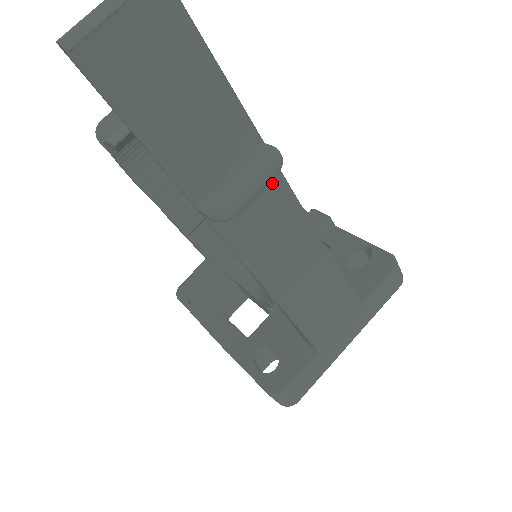
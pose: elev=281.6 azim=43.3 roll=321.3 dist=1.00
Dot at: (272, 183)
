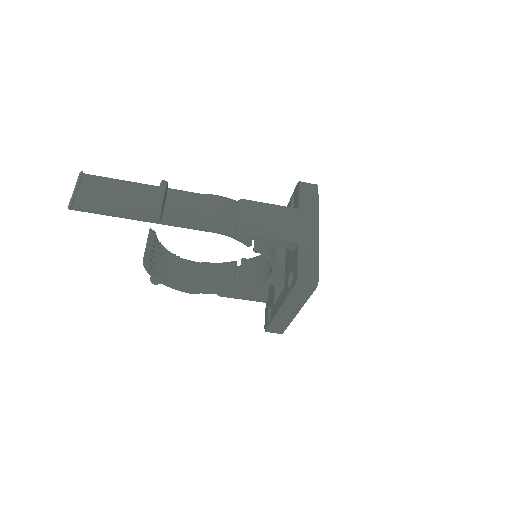
Dot at: (181, 196)
